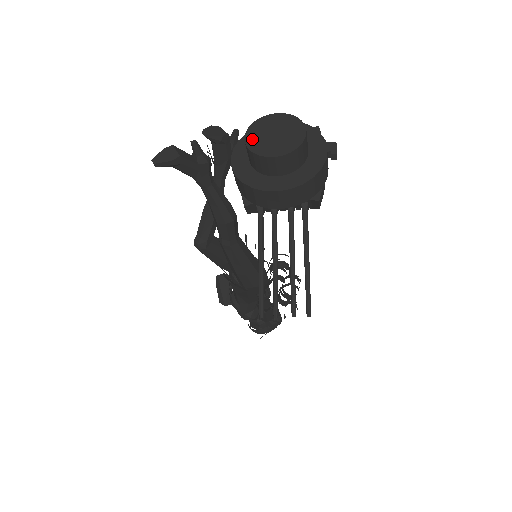
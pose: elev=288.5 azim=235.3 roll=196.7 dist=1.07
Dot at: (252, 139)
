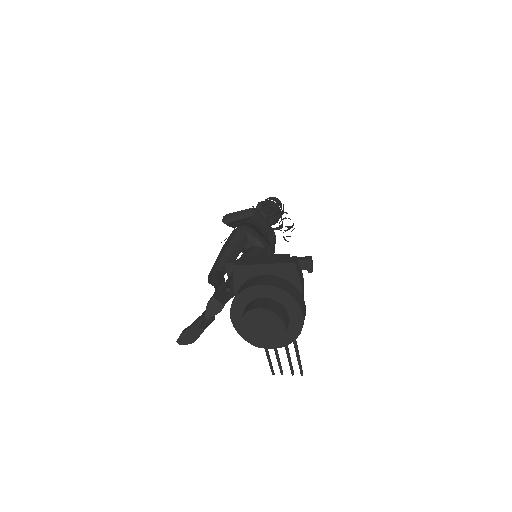
Dot at: (246, 332)
